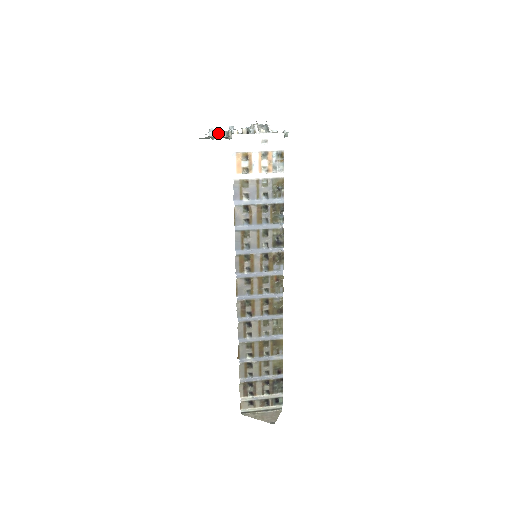
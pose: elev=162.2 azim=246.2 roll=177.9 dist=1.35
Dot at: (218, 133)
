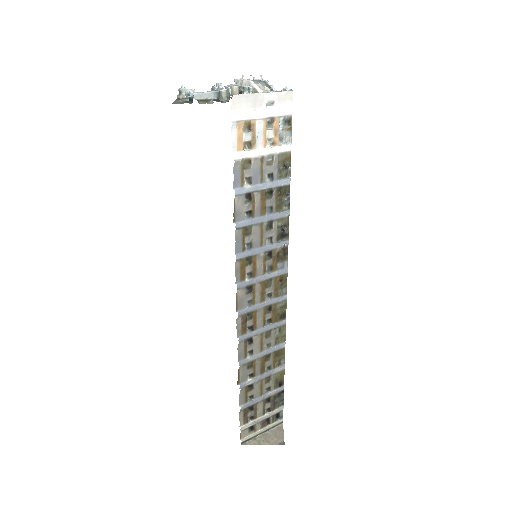
Dot at: (206, 94)
